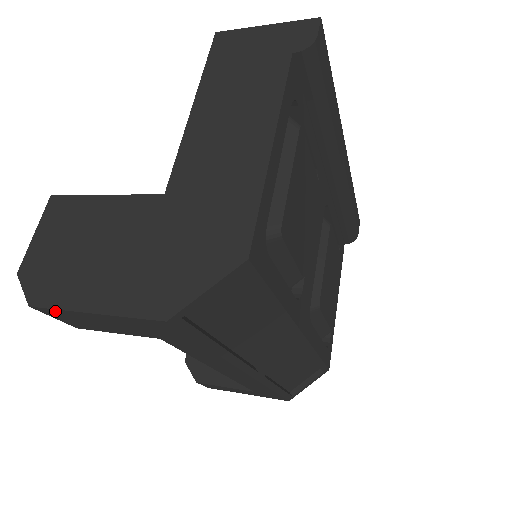
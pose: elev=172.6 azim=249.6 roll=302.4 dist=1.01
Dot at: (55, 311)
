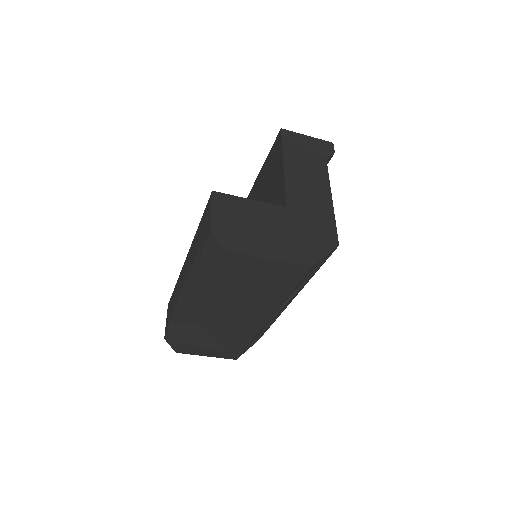
Dot at: (241, 257)
